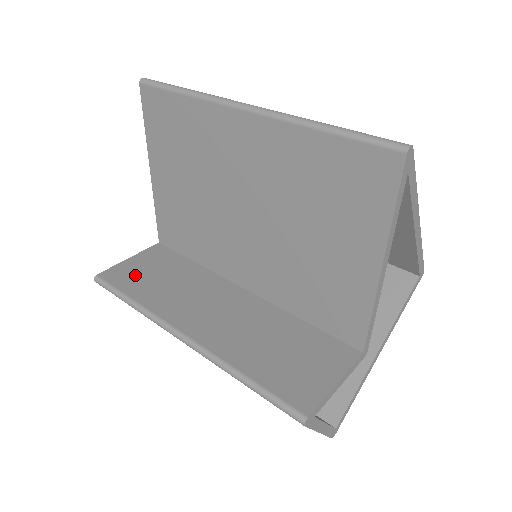
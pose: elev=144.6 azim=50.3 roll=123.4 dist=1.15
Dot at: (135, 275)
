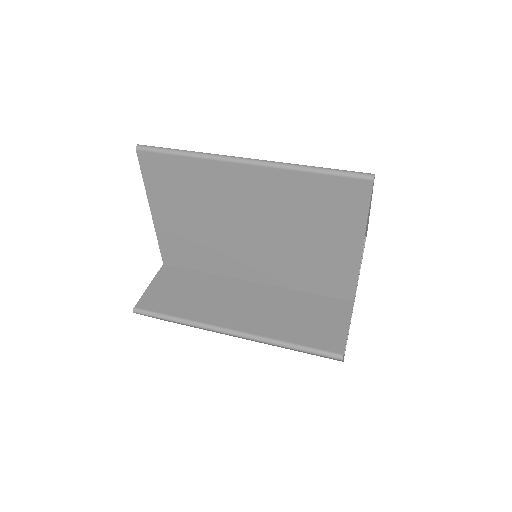
Dot at: (165, 297)
